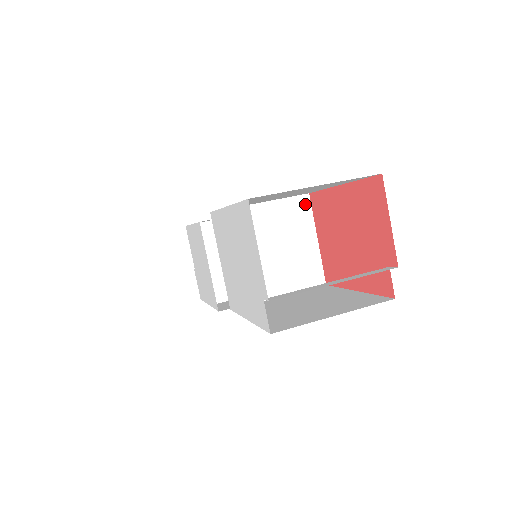
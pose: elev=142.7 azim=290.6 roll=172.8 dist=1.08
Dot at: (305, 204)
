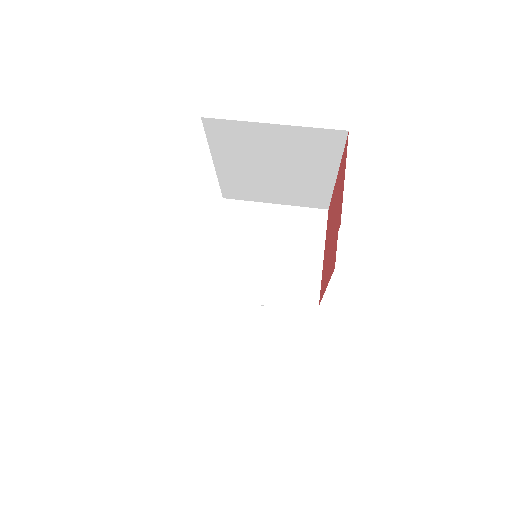
Dot at: (321, 218)
